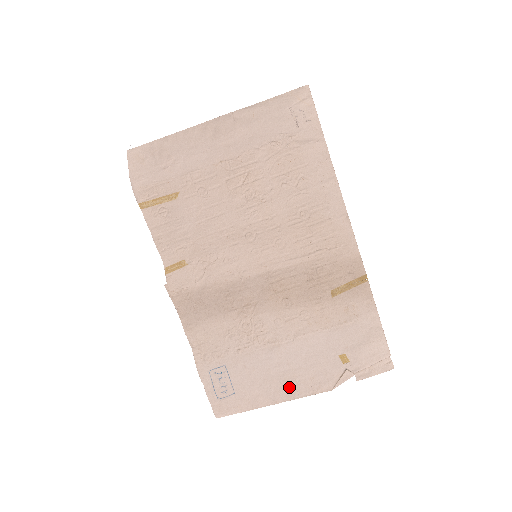
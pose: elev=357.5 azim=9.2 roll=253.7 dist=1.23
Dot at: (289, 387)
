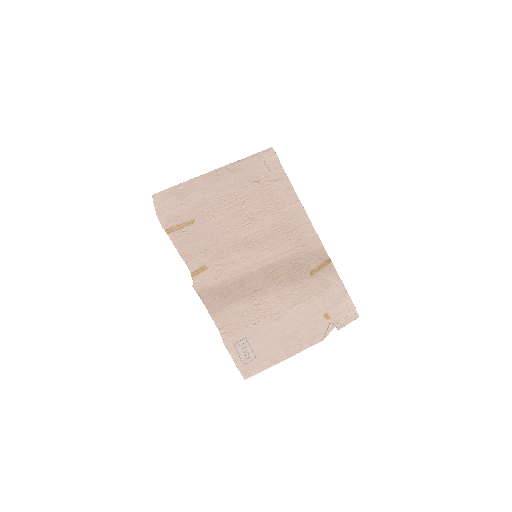
Dot at: (294, 344)
